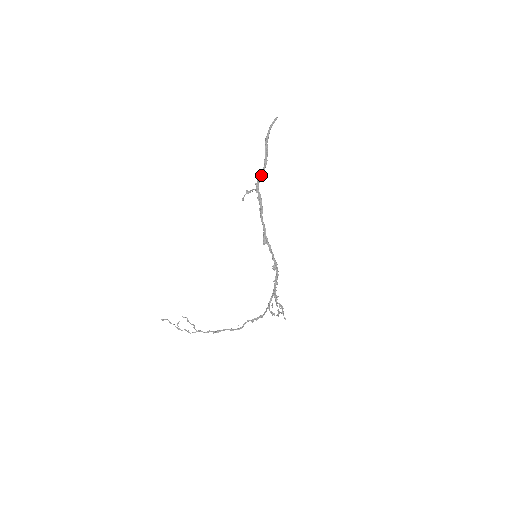
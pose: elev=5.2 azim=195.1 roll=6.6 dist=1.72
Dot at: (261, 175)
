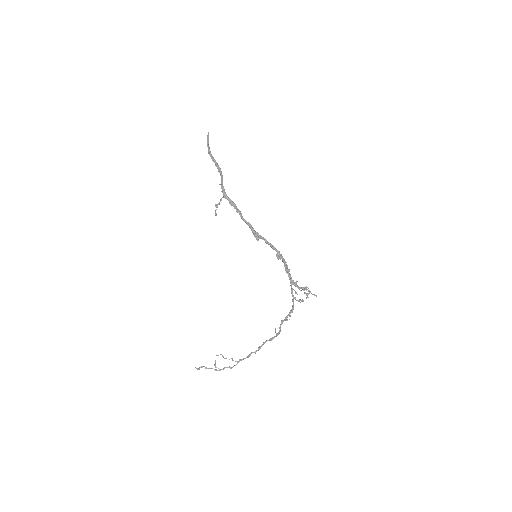
Dot at: (222, 181)
